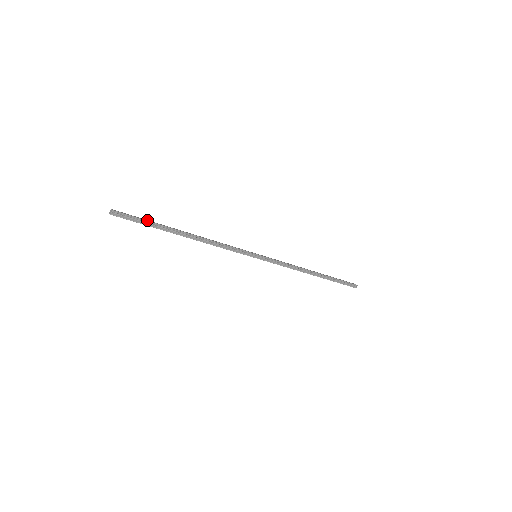
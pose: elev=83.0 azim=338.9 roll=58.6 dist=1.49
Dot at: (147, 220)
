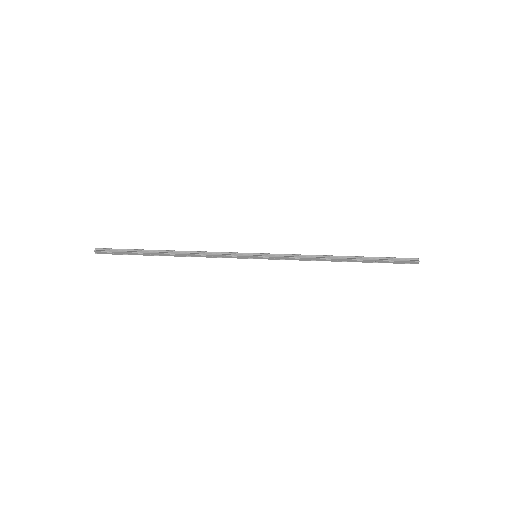
Dot at: (129, 250)
